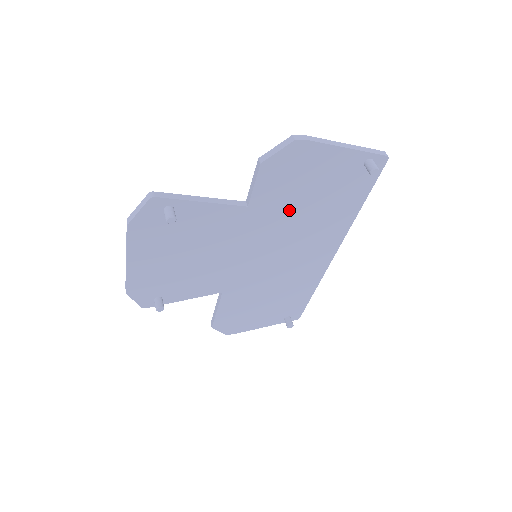
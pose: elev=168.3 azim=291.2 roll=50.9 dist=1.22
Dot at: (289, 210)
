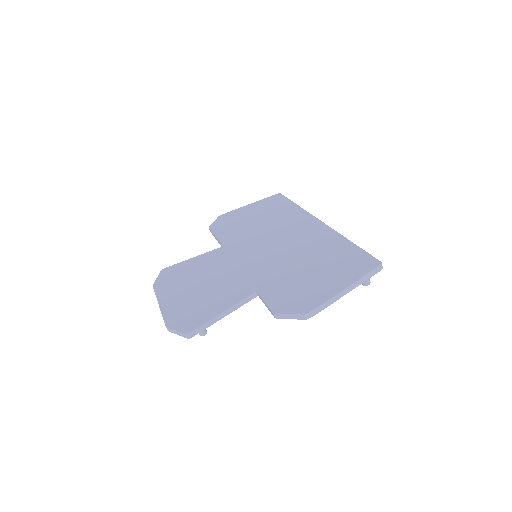
Dot at: occluded
